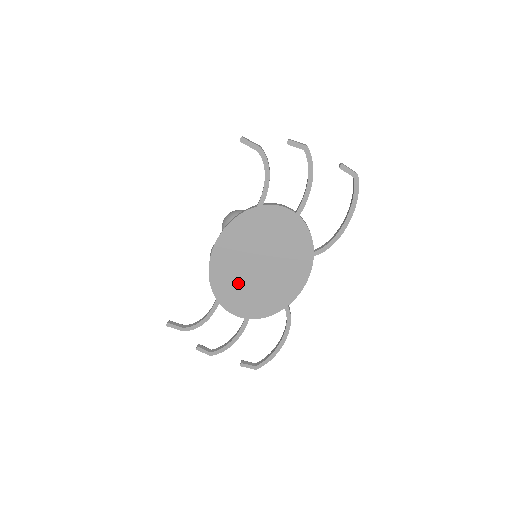
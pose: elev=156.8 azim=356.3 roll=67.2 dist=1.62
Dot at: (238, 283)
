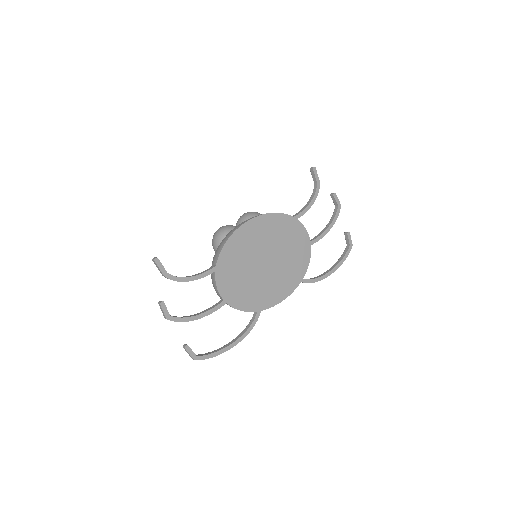
Dot at: (242, 264)
